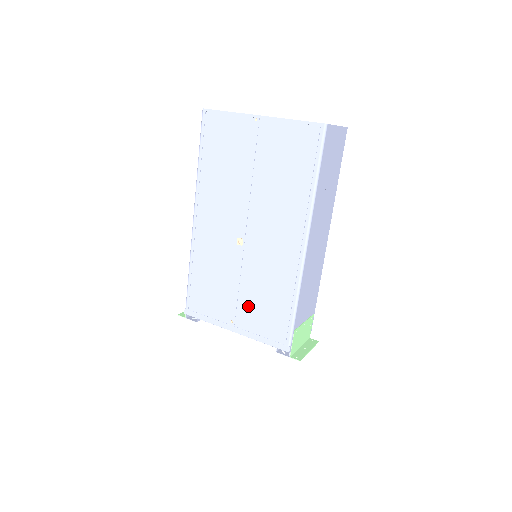
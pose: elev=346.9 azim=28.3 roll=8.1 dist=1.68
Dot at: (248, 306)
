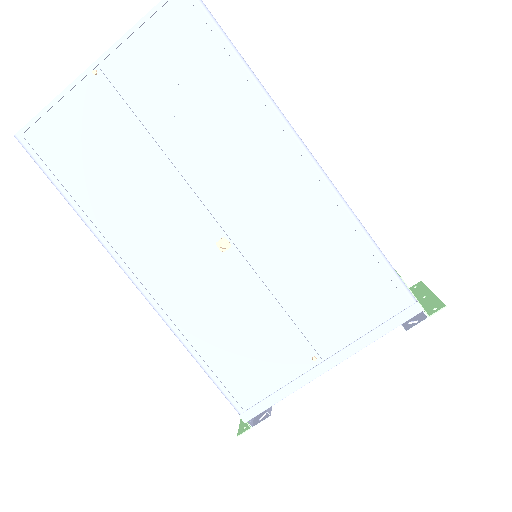
Dot at: (314, 314)
